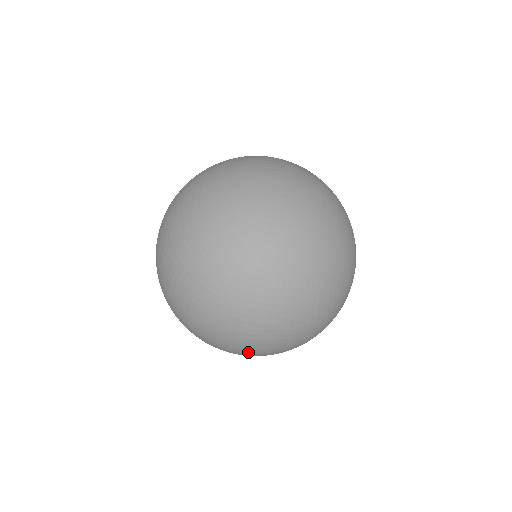
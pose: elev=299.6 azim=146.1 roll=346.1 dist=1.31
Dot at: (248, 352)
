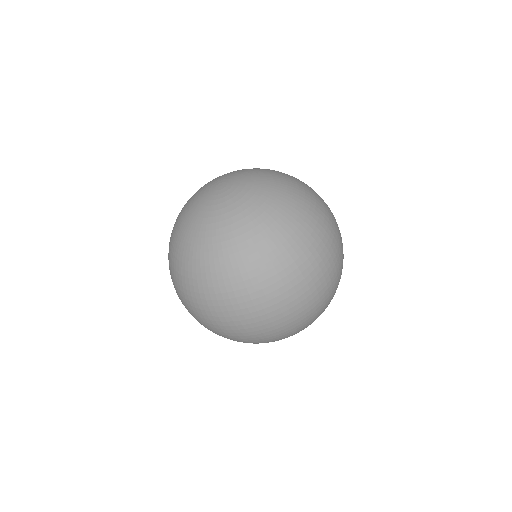
Dot at: occluded
